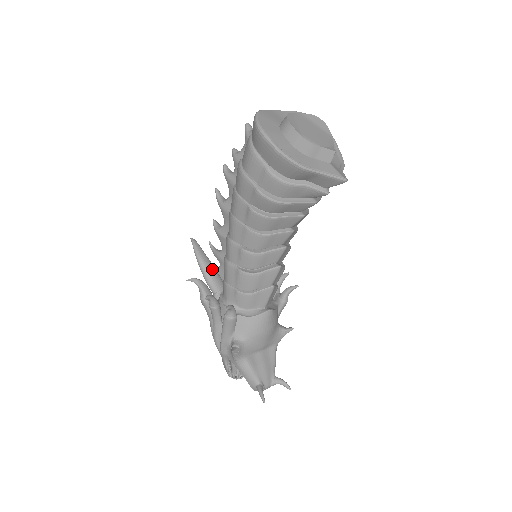
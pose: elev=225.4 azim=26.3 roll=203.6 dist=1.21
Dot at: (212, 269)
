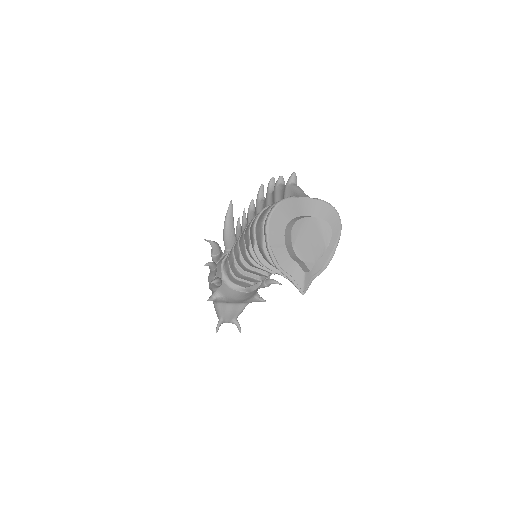
Dot at: (231, 234)
